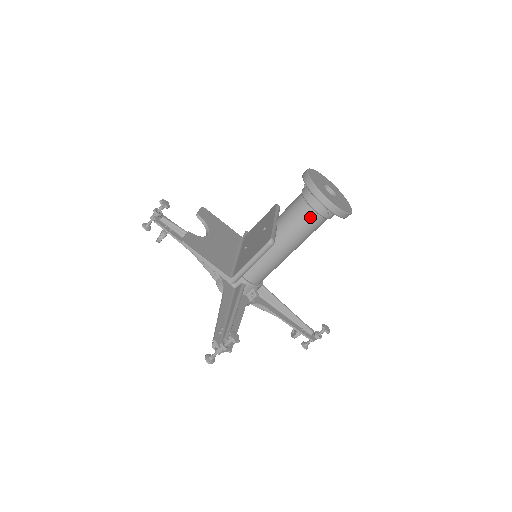
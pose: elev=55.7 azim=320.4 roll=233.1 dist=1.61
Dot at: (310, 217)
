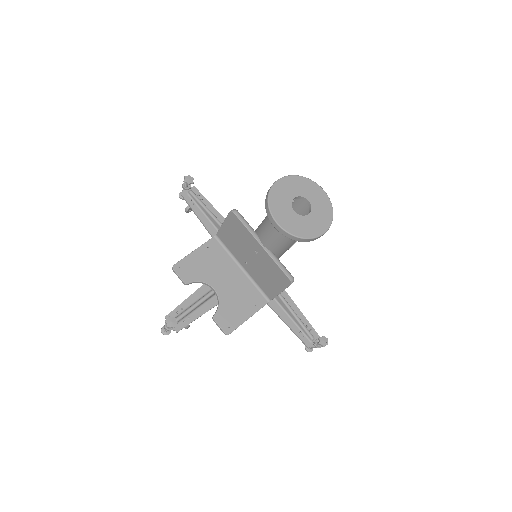
Dot at: occluded
